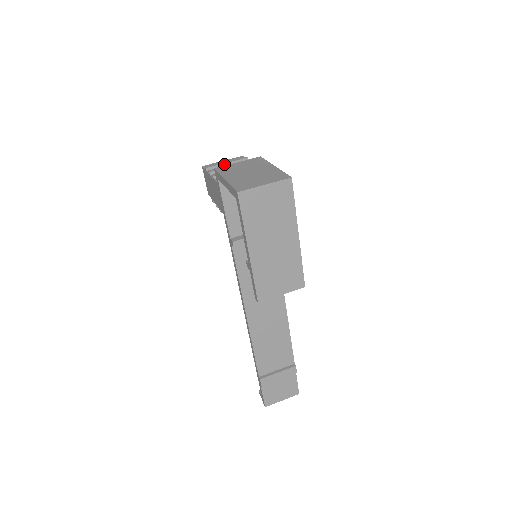
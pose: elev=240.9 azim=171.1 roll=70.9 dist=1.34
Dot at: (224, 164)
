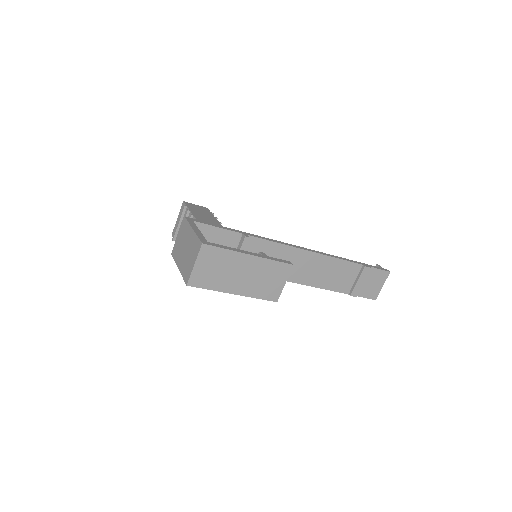
Dot at: (178, 226)
